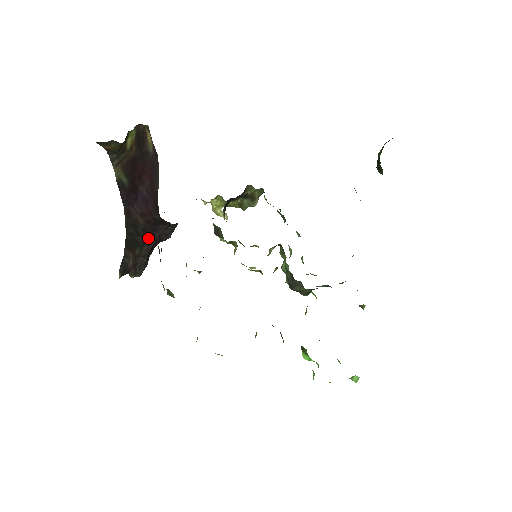
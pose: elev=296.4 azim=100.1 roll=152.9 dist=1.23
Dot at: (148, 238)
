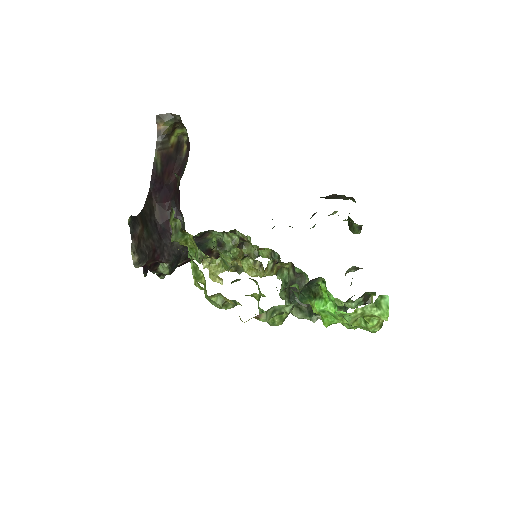
Dot at: (156, 236)
